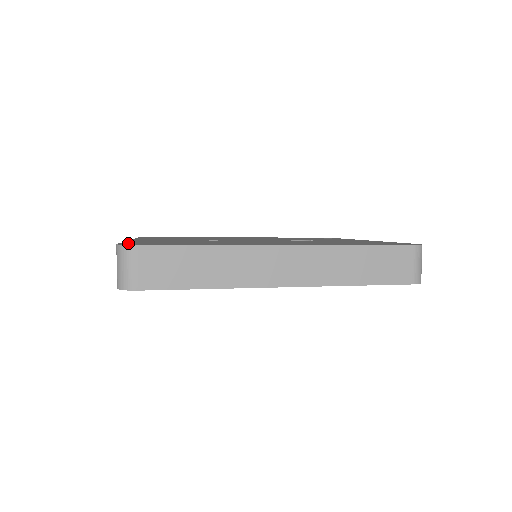
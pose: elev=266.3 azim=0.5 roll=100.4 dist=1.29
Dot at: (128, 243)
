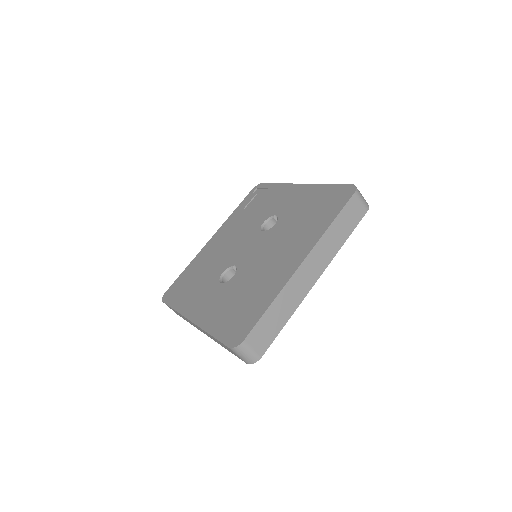
Dot at: (227, 339)
